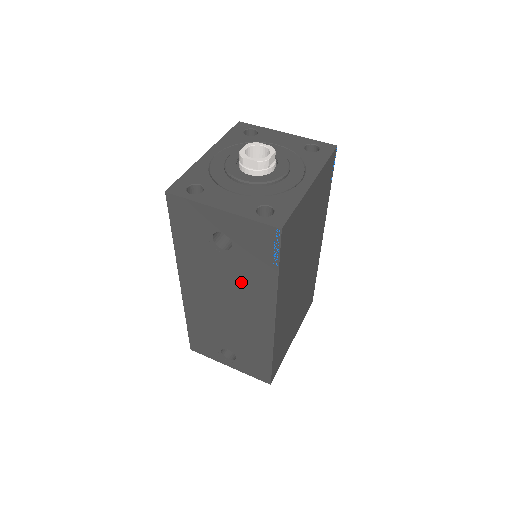
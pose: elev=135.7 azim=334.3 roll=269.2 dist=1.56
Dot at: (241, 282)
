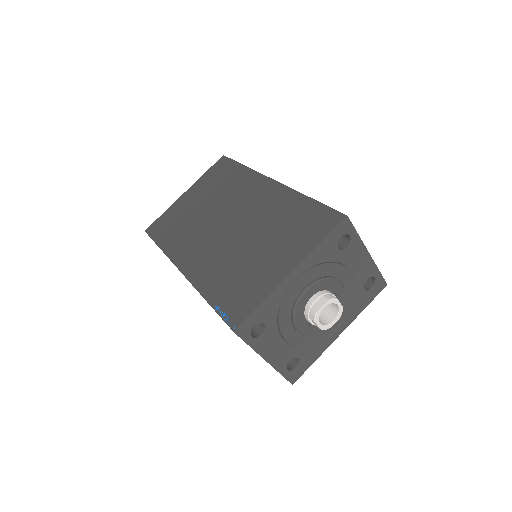
Dot at: occluded
